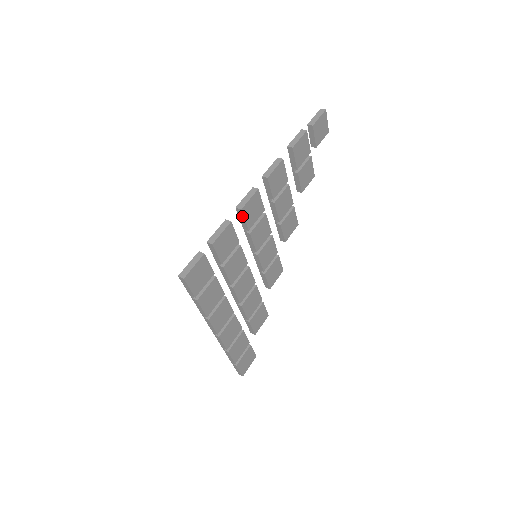
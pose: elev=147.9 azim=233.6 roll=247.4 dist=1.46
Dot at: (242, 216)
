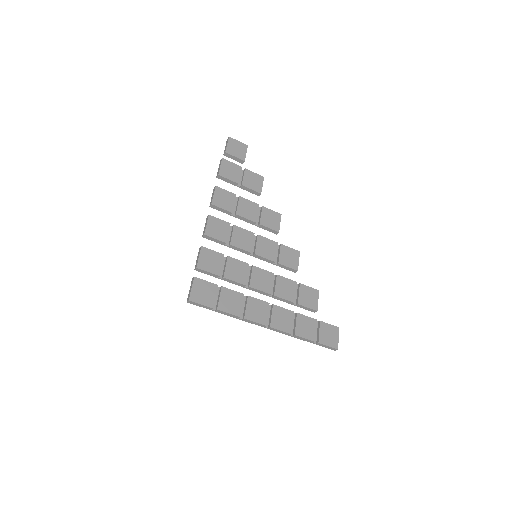
Dot at: (211, 238)
